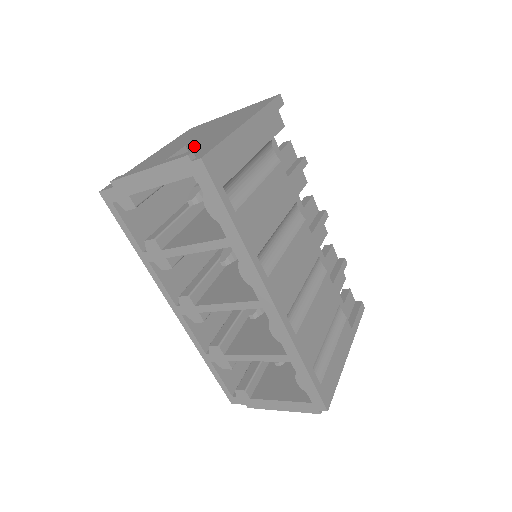
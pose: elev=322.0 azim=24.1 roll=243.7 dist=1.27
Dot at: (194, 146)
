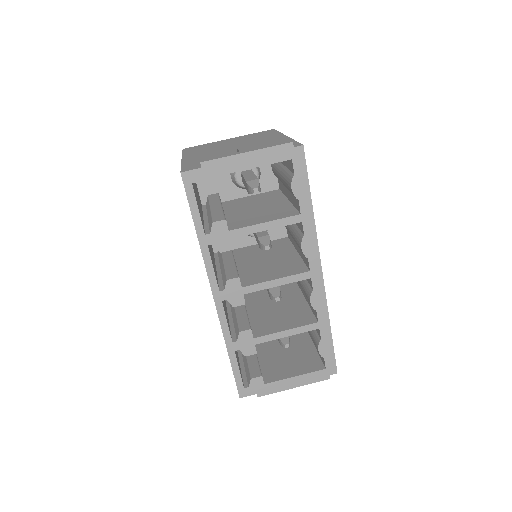
Dot at: occluded
